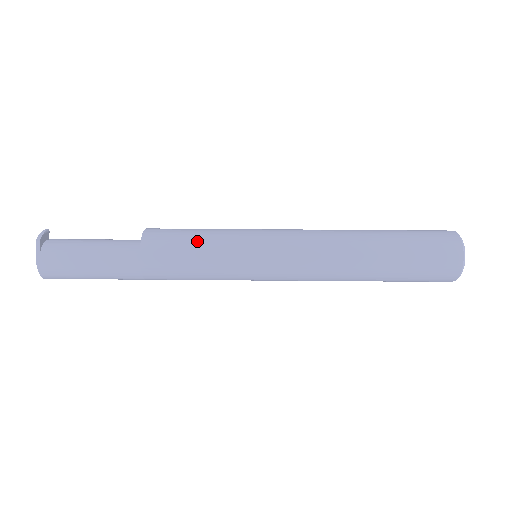
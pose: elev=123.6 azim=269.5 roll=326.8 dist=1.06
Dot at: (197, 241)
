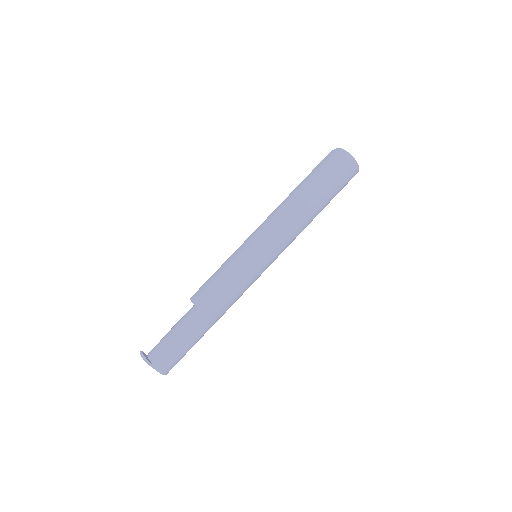
Dot at: (225, 280)
